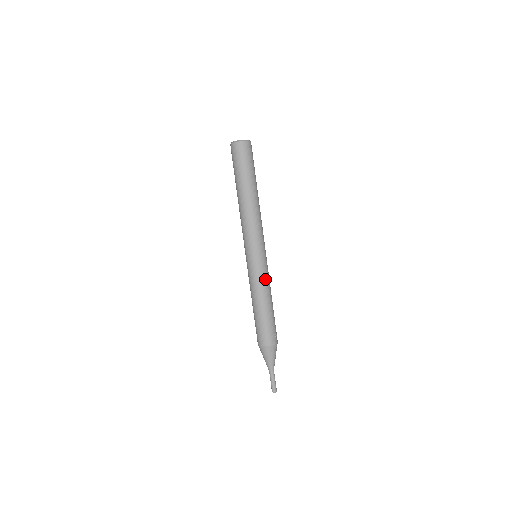
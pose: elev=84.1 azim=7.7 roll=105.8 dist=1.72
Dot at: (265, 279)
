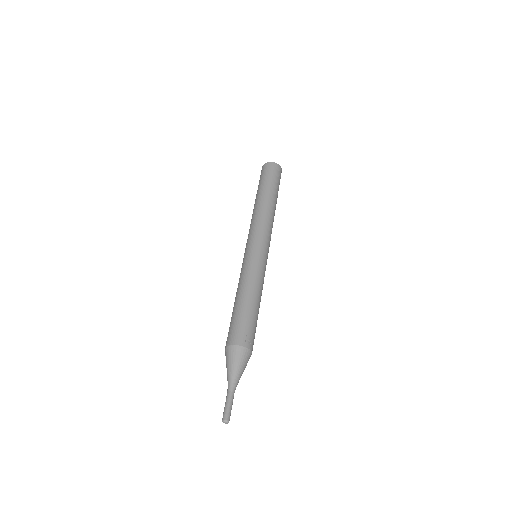
Dot at: (252, 271)
